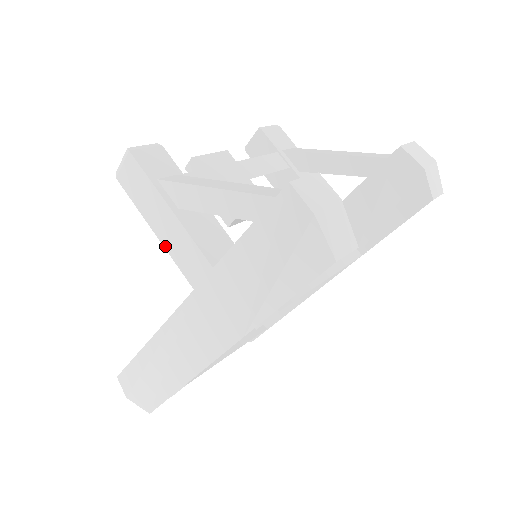
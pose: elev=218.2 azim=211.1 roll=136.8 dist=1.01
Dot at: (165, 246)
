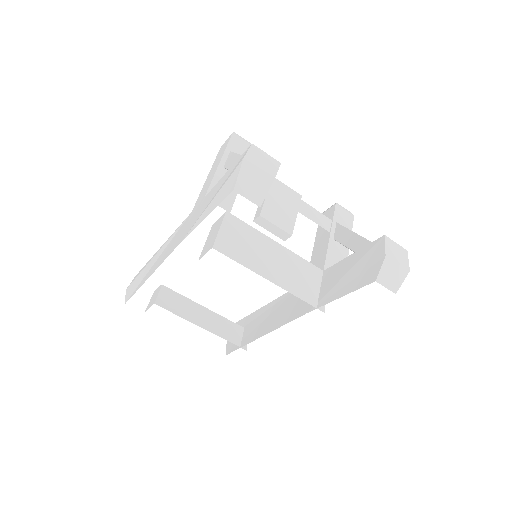
Dot at: (204, 186)
